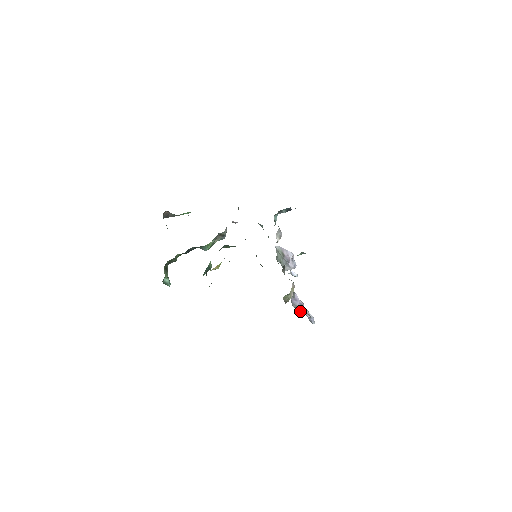
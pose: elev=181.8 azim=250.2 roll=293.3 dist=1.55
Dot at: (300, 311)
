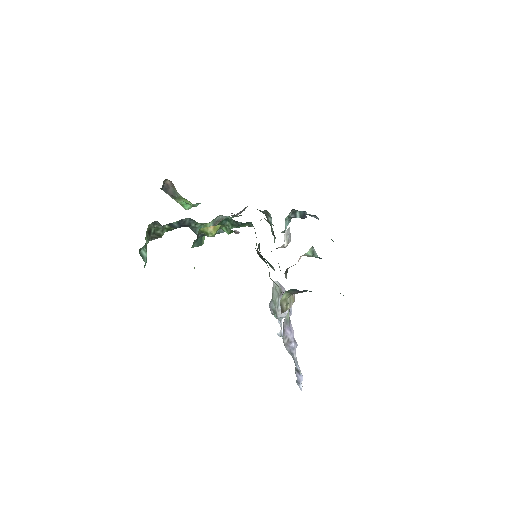
Dot at: (290, 353)
